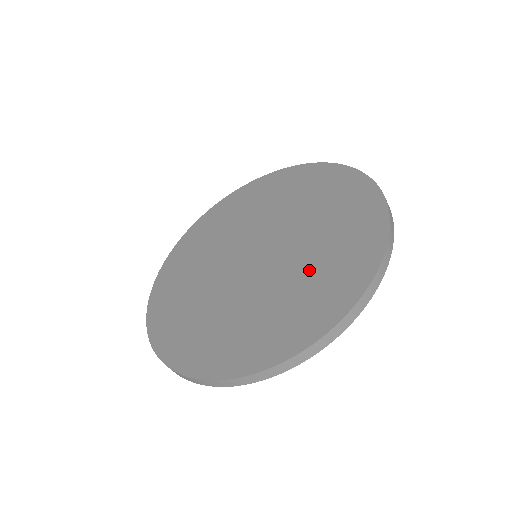
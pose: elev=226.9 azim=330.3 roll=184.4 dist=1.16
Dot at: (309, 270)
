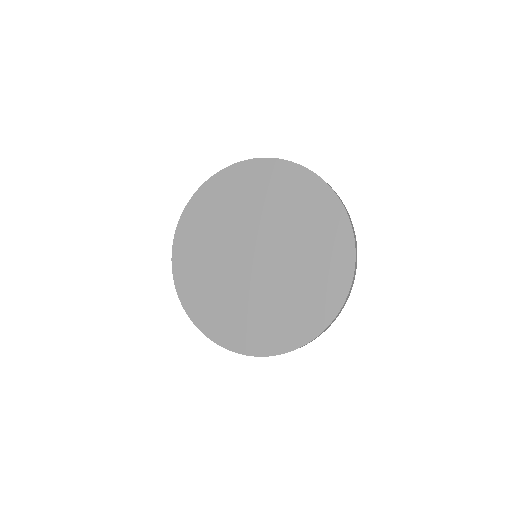
Dot at: (282, 302)
